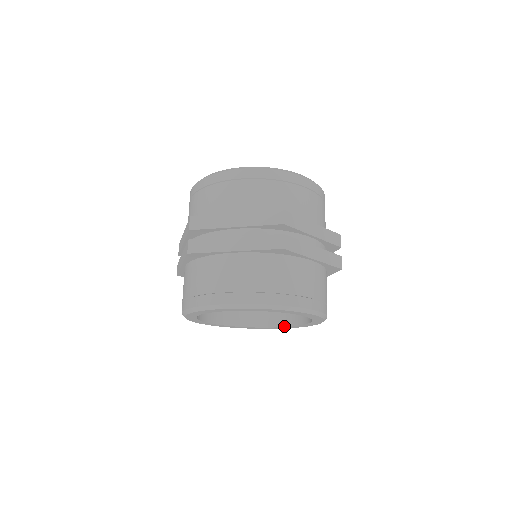
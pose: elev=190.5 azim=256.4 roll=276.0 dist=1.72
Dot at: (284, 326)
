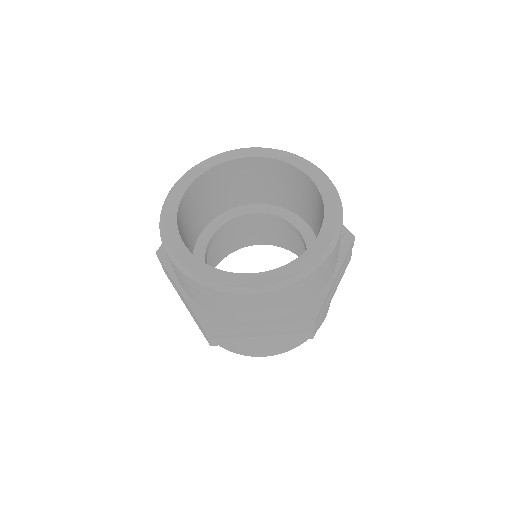
Dot at: (281, 267)
